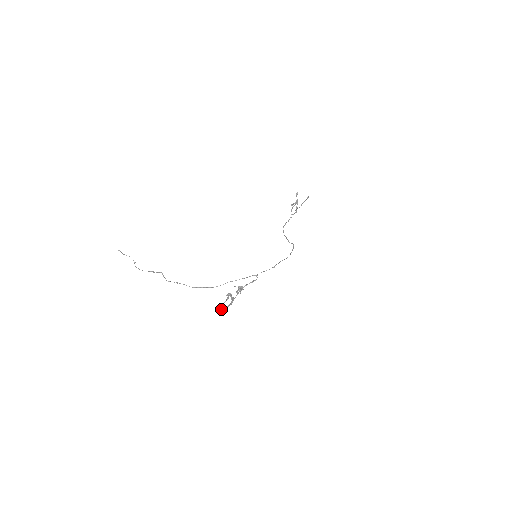
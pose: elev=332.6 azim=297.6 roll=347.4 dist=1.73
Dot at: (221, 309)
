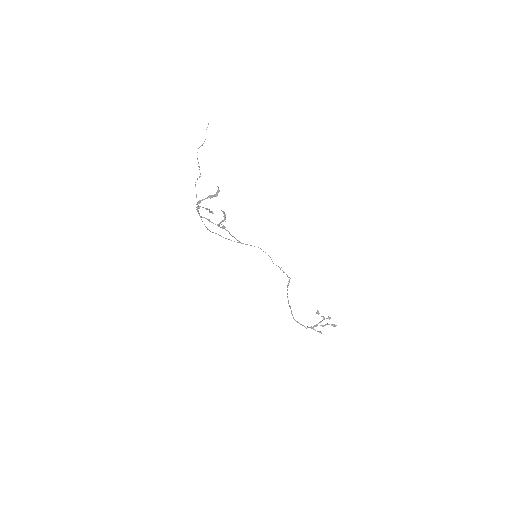
Dot at: (197, 207)
